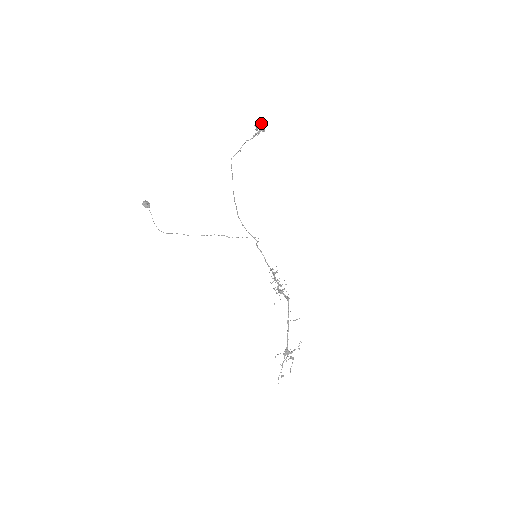
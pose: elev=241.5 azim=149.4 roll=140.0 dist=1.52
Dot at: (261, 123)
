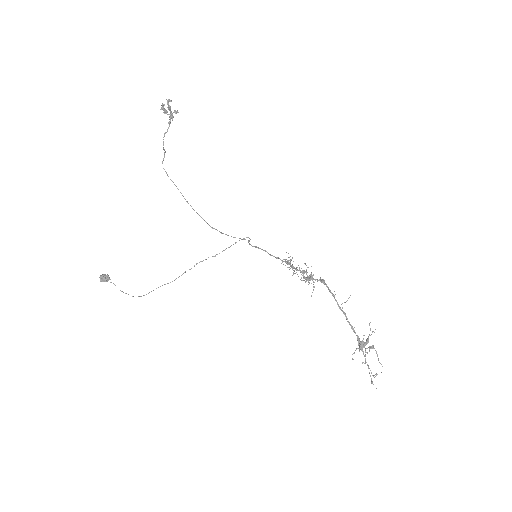
Dot at: (168, 105)
